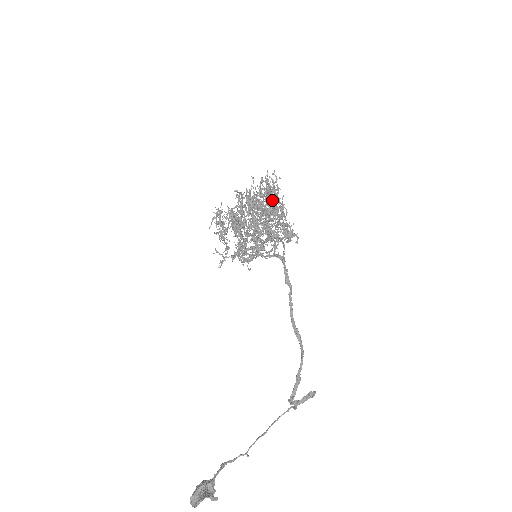
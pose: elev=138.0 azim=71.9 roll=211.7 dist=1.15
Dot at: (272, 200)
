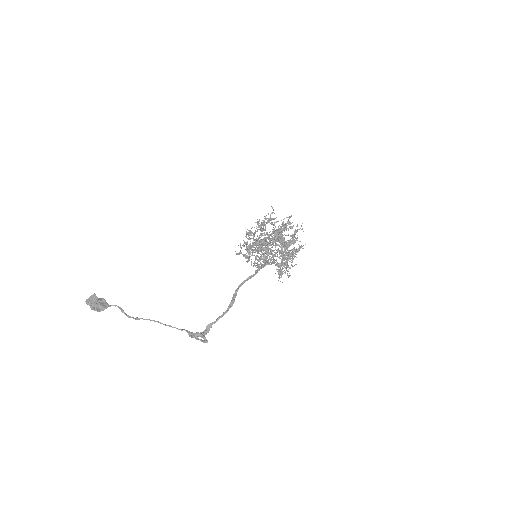
Dot at: (291, 241)
